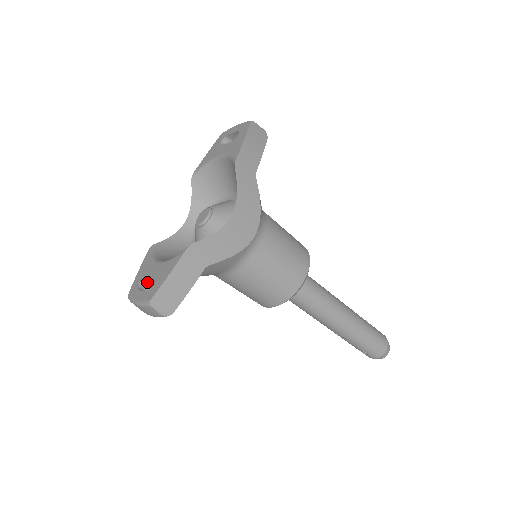
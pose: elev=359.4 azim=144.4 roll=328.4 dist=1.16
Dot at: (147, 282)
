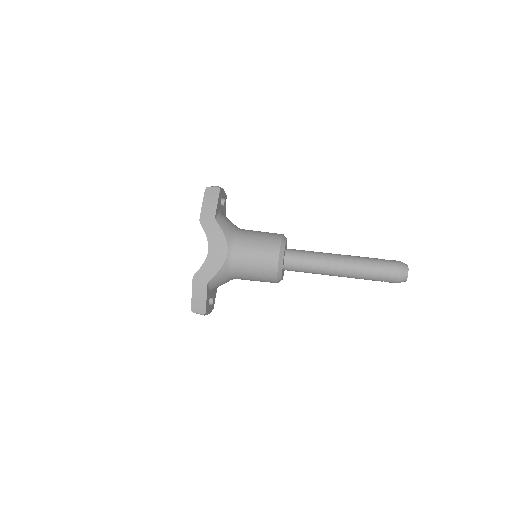
Dot at: occluded
